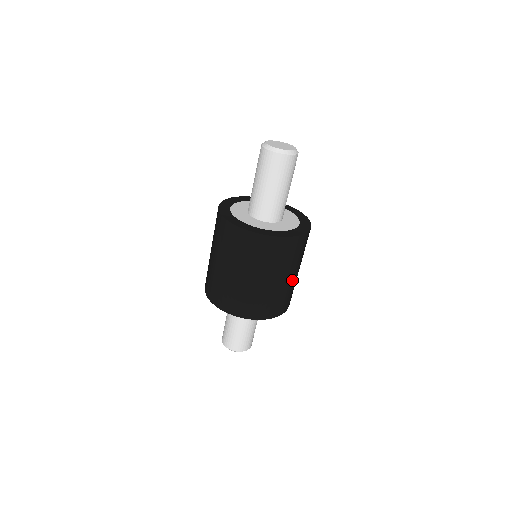
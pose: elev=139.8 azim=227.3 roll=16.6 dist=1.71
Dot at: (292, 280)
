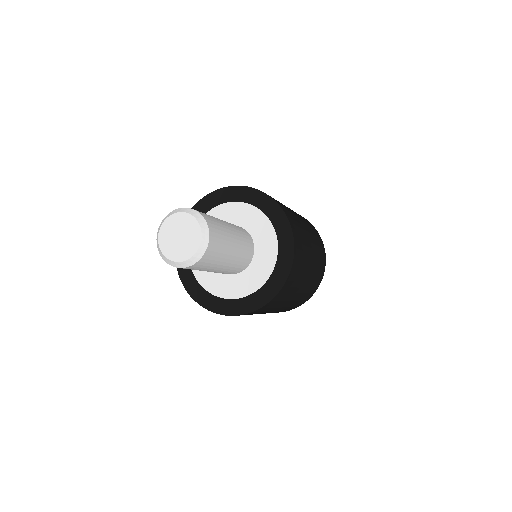
Dot at: (289, 303)
